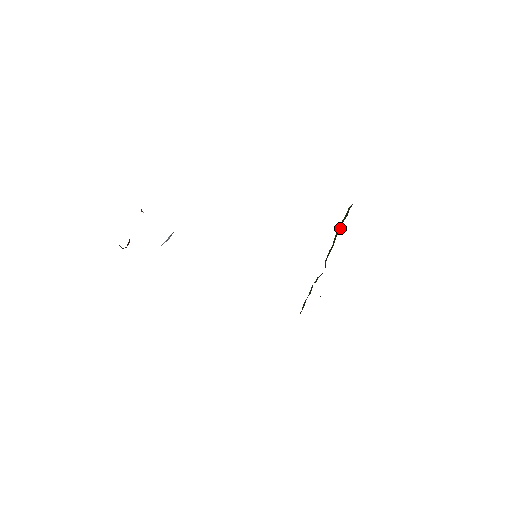
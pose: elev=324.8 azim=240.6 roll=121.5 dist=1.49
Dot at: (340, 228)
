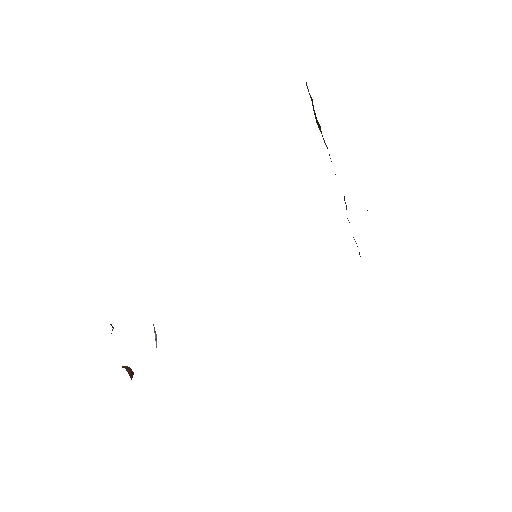
Dot at: (317, 122)
